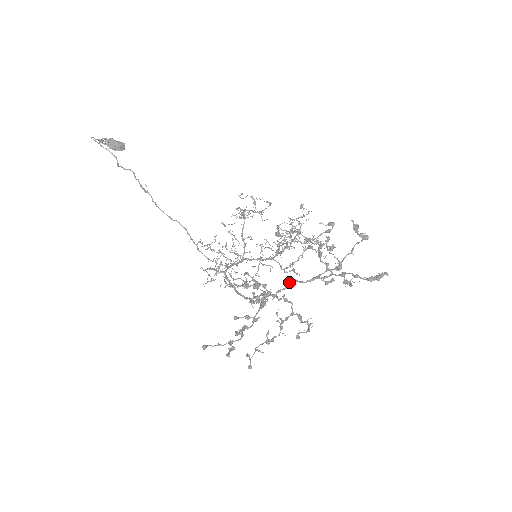
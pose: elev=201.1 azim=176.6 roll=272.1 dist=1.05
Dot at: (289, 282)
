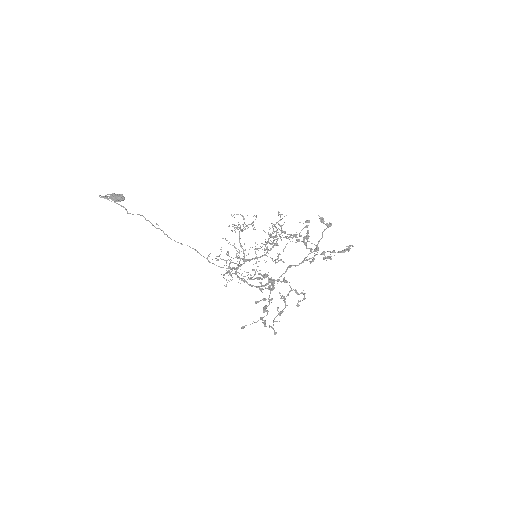
Dot at: (287, 268)
